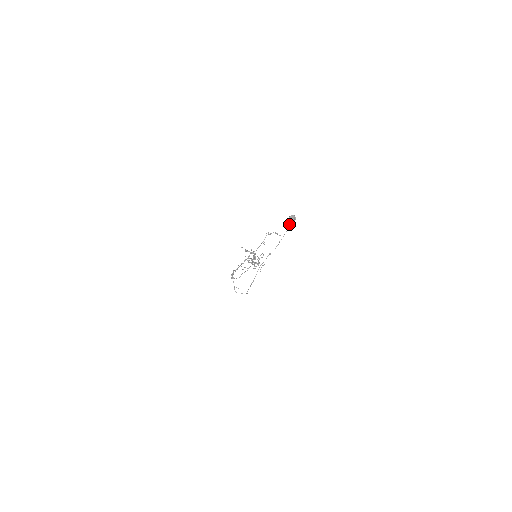
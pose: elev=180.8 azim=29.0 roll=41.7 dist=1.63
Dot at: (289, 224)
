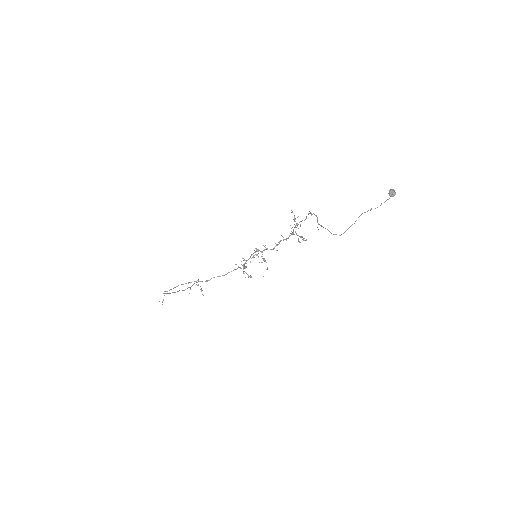
Dot at: (391, 195)
